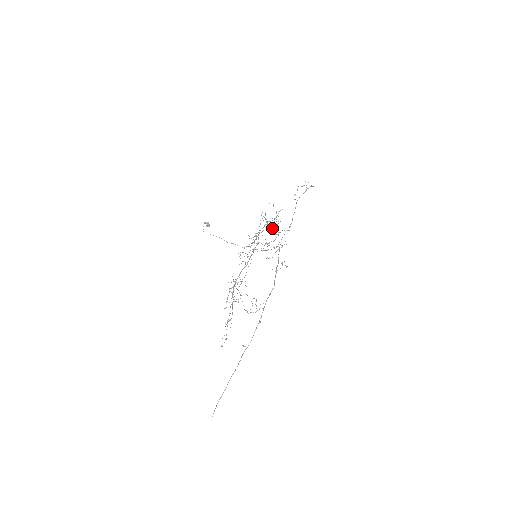
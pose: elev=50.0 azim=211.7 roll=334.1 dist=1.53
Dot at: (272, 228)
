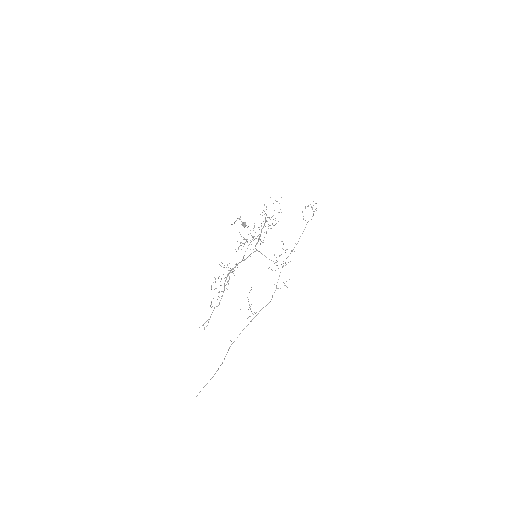
Dot at: (283, 243)
